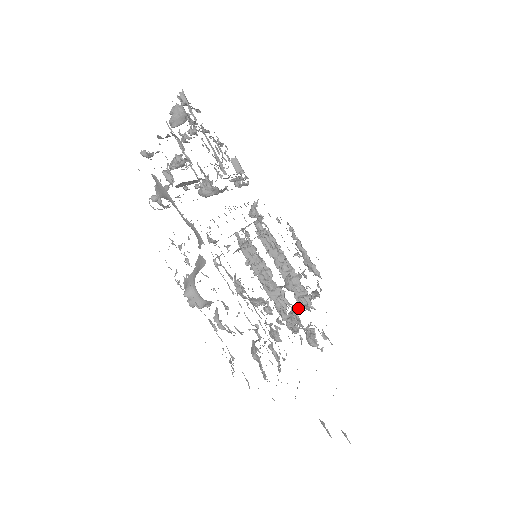
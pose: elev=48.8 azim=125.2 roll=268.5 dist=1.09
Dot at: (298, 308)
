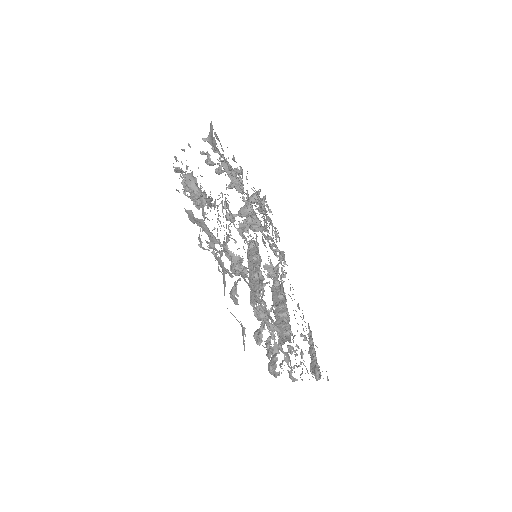
Dot at: occluded
